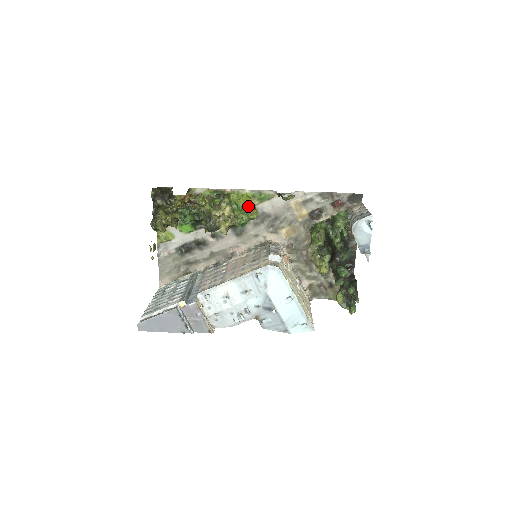
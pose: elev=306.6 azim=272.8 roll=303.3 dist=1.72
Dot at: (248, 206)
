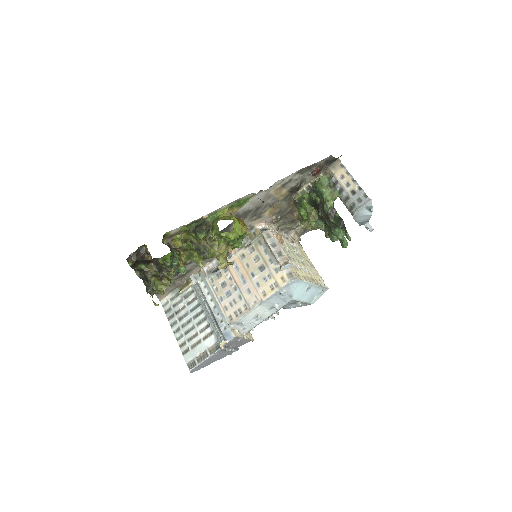
Dot at: (242, 234)
